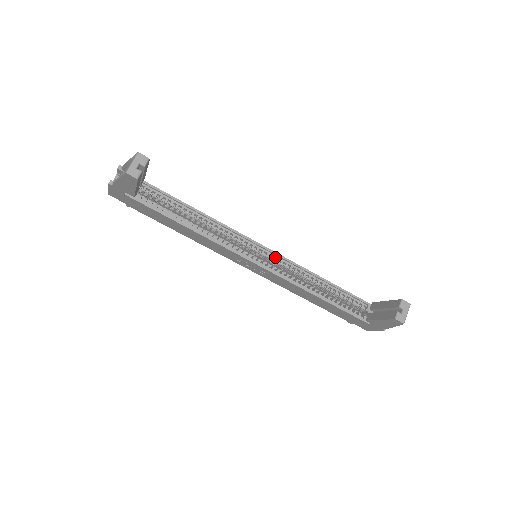
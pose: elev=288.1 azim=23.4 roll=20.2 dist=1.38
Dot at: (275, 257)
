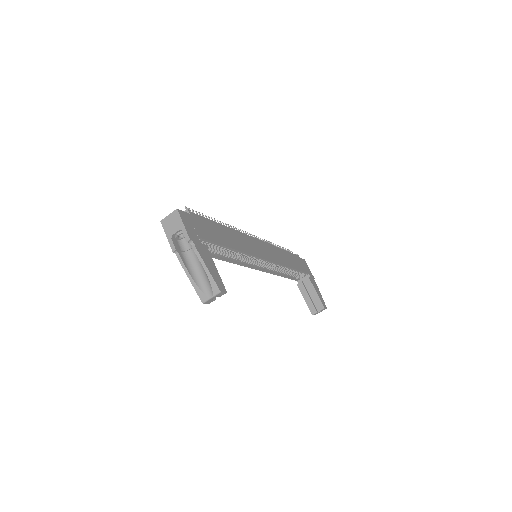
Dot at: occluded
